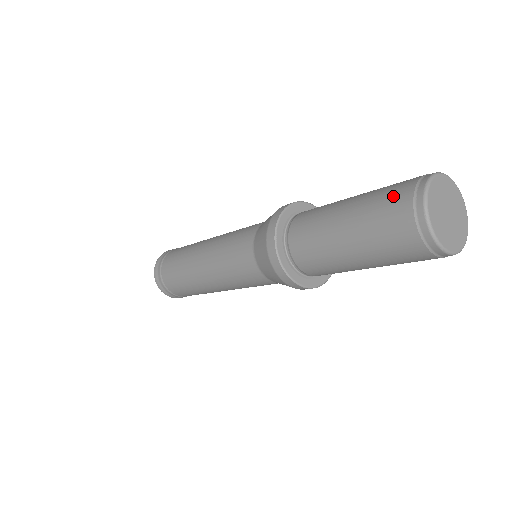
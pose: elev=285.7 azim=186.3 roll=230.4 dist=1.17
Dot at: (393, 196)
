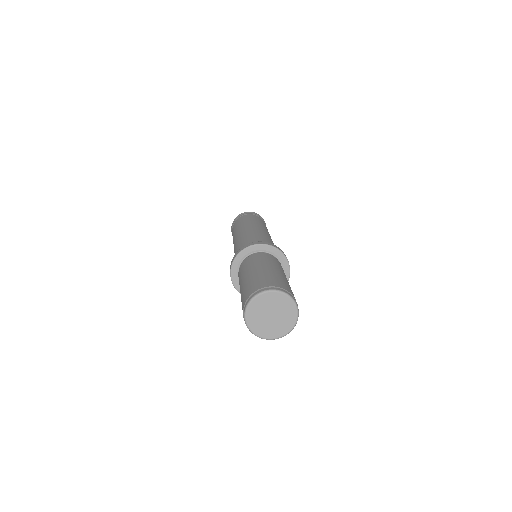
Dot at: (256, 284)
